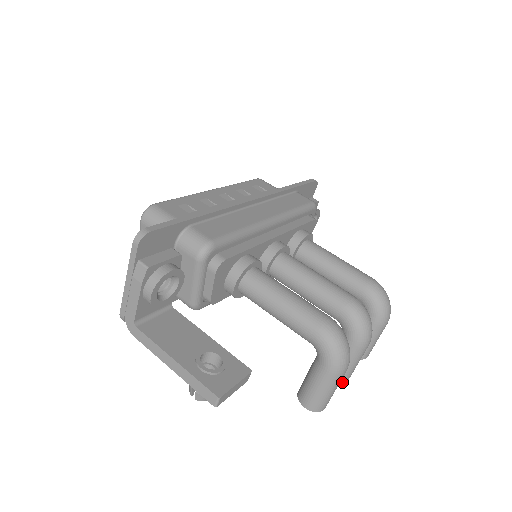
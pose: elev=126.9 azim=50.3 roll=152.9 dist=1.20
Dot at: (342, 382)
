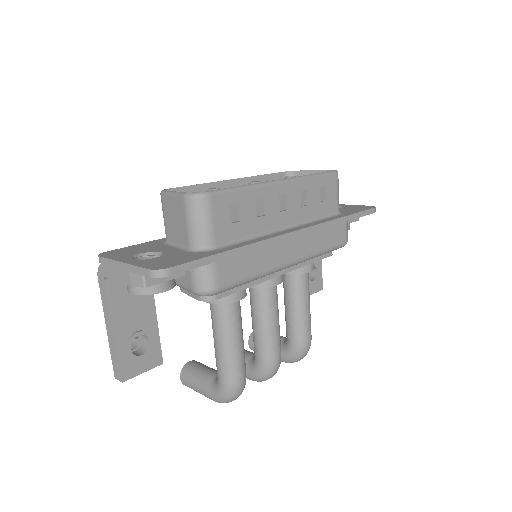
Dot at: occluded
